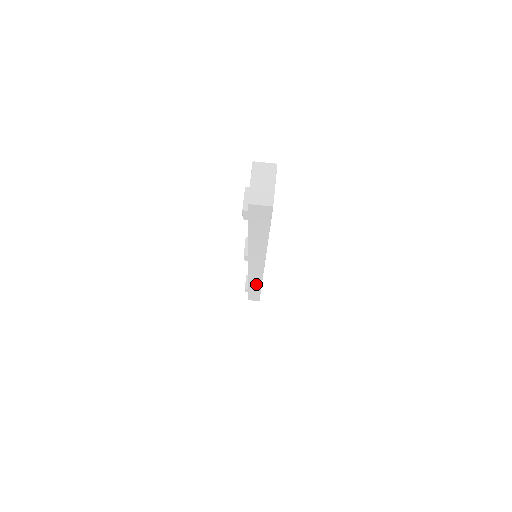
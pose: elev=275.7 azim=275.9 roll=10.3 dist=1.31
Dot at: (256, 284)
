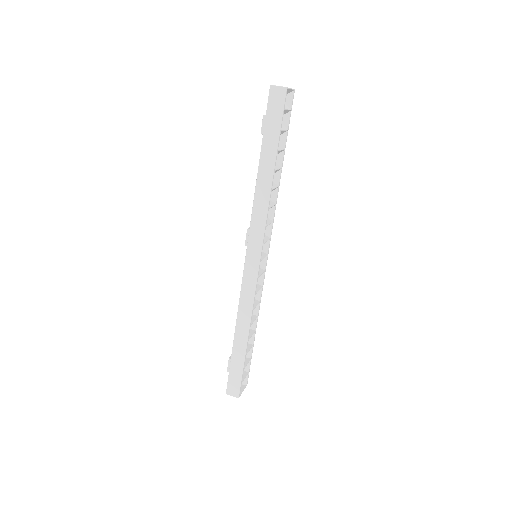
Dot at: (246, 316)
